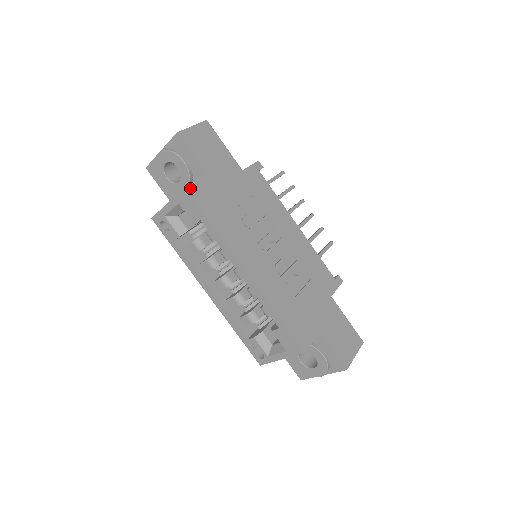
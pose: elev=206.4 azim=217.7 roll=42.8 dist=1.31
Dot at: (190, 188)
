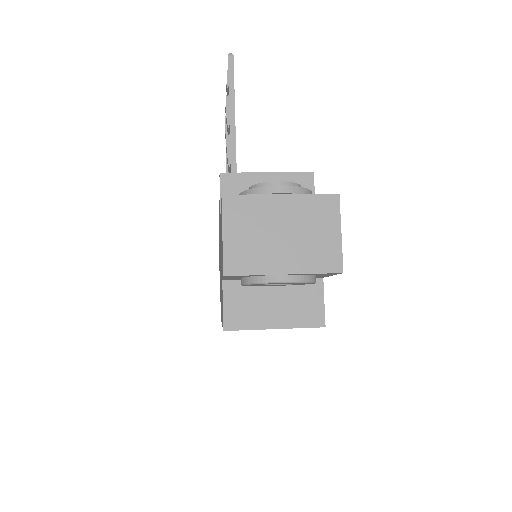
Dot at: (324, 320)
